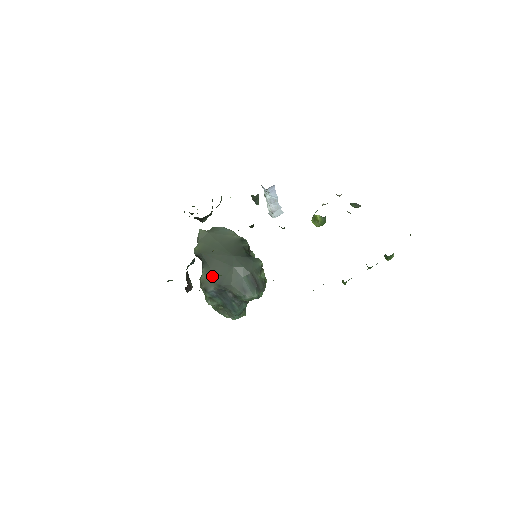
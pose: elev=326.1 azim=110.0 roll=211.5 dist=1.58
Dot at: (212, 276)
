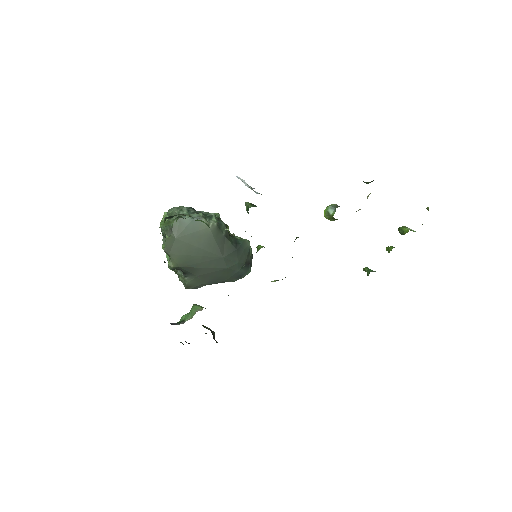
Dot at: (201, 281)
